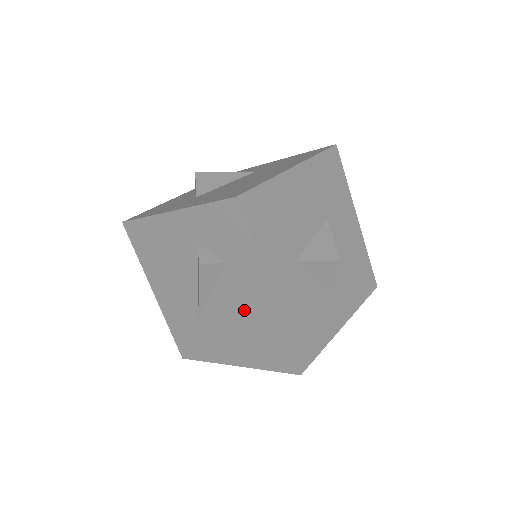
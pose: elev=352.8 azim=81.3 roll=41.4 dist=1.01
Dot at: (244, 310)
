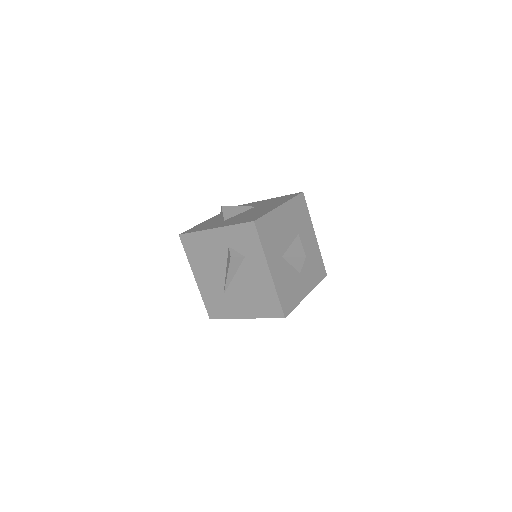
Dot at: (254, 283)
